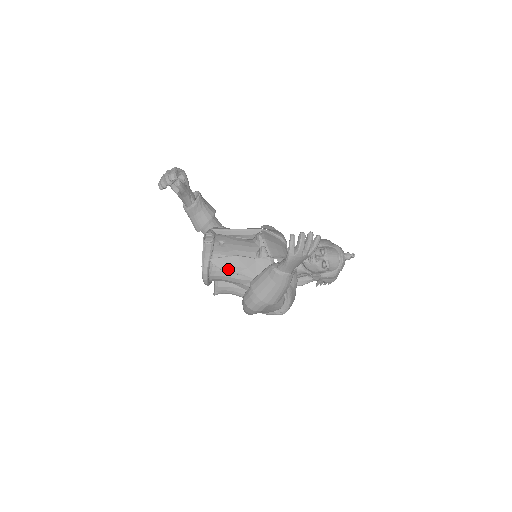
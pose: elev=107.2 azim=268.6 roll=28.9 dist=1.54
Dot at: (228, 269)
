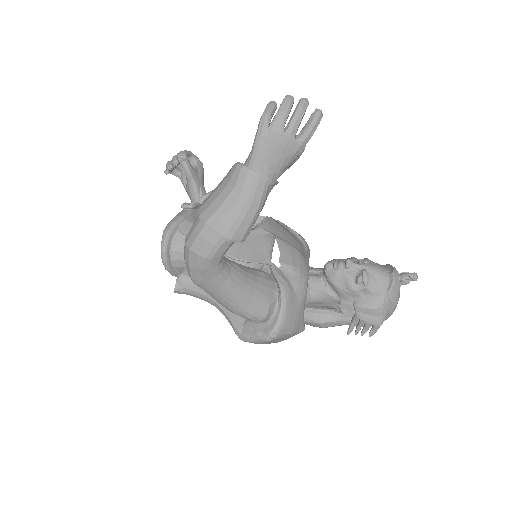
Dot at: occluded
